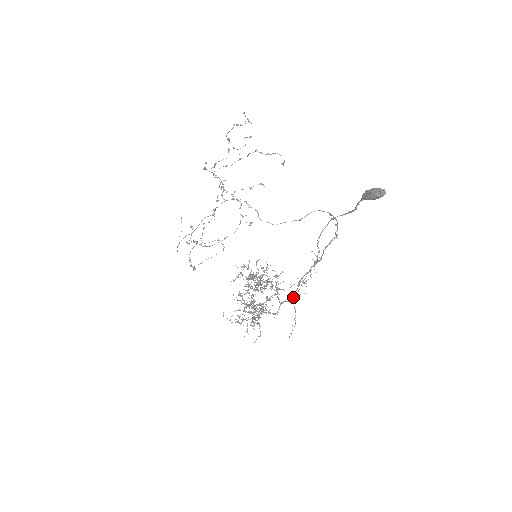
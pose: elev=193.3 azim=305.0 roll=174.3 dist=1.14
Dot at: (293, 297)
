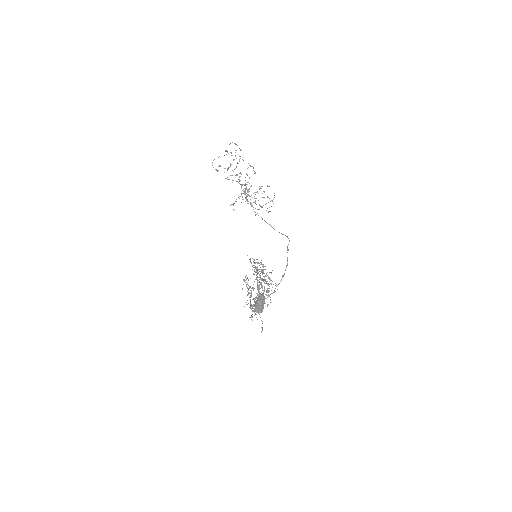
Dot at: occluded
